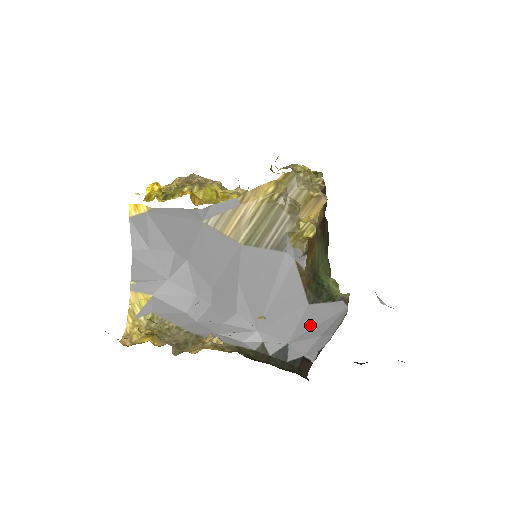
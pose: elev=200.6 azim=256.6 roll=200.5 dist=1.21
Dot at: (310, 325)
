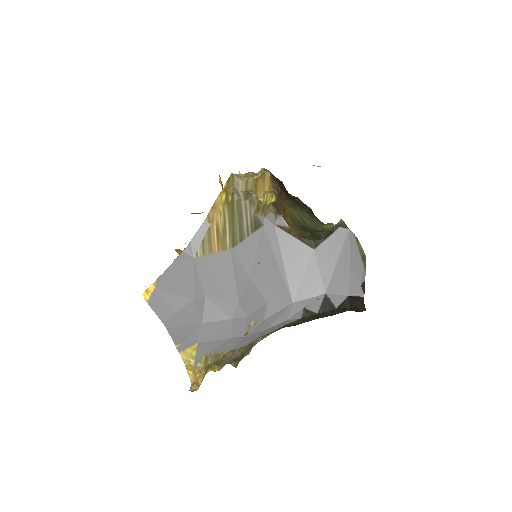
Dot at: (331, 266)
